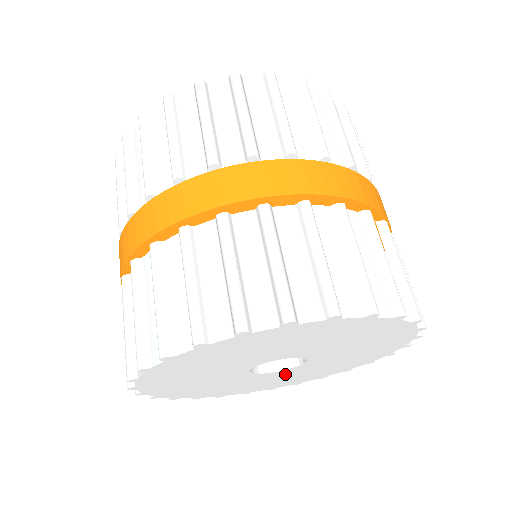
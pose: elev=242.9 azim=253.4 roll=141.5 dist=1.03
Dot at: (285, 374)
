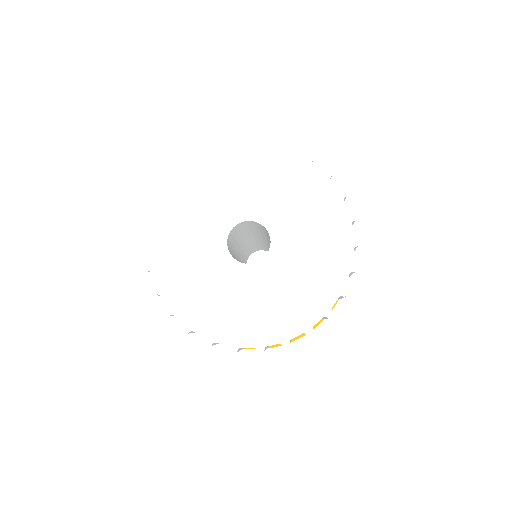
Dot at: (223, 275)
